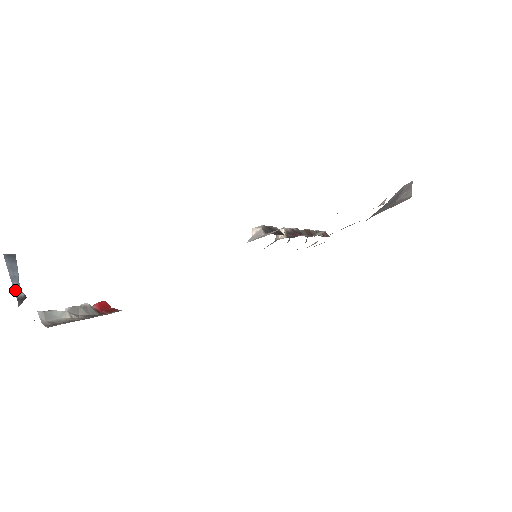
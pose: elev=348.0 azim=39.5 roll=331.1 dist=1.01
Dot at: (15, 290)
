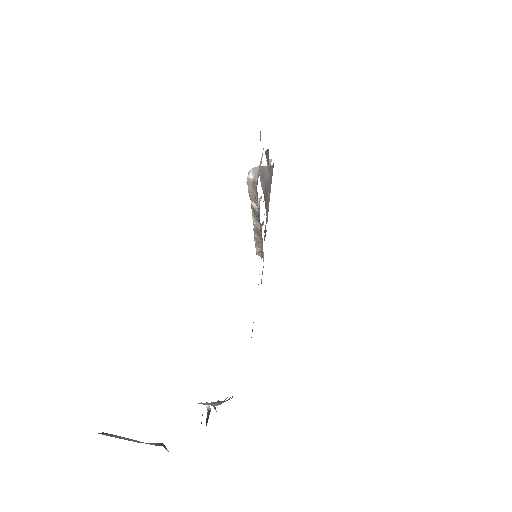
Dot at: occluded
